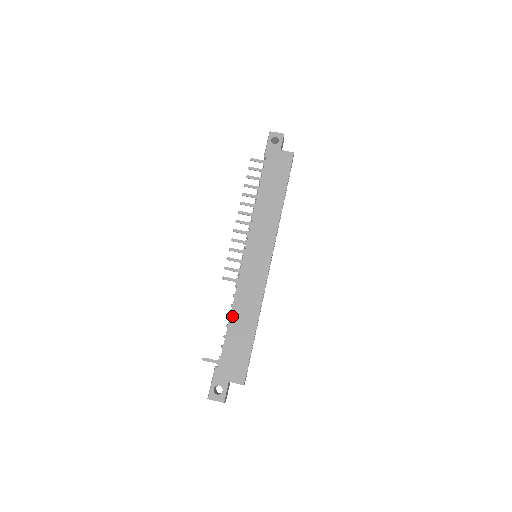
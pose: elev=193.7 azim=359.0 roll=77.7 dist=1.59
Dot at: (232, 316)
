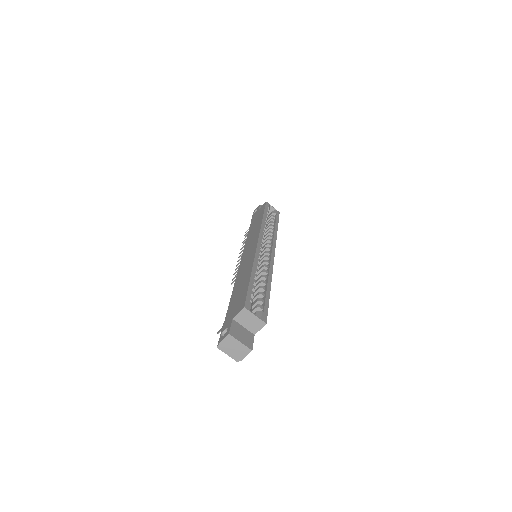
Dot at: (234, 288)
